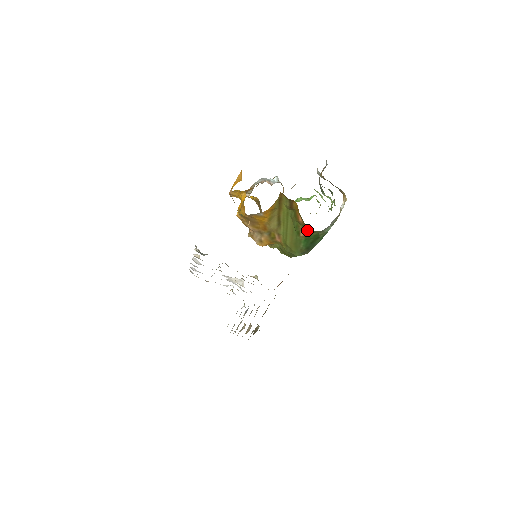
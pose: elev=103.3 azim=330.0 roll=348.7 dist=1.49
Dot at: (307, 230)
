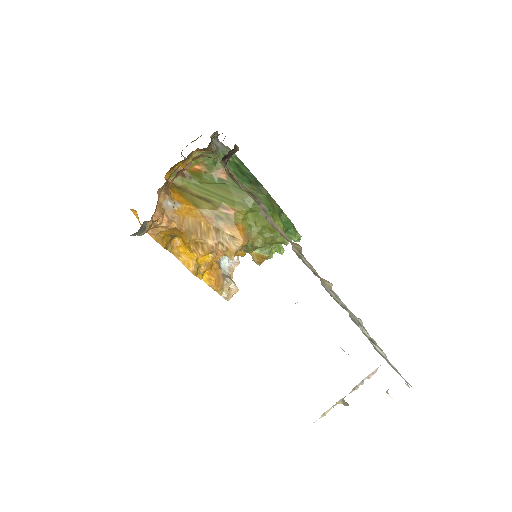
Dot at: (216, 167)
